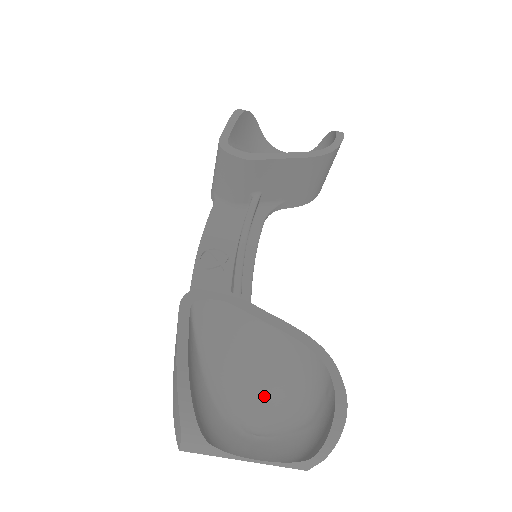
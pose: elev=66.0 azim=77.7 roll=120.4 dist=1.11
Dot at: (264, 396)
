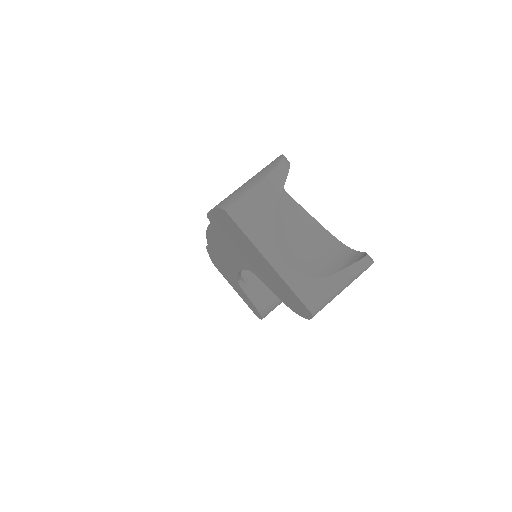
Dot at: (286, 257)
